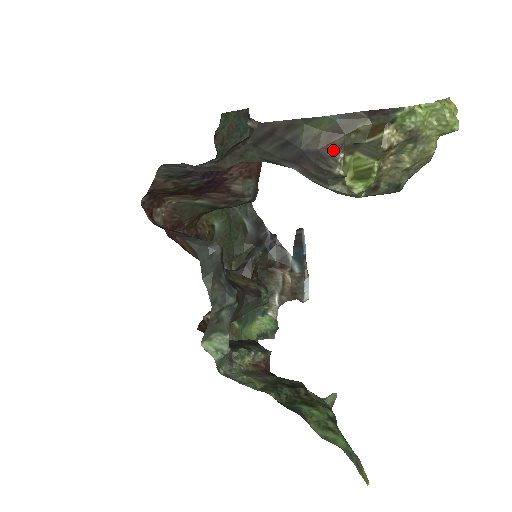
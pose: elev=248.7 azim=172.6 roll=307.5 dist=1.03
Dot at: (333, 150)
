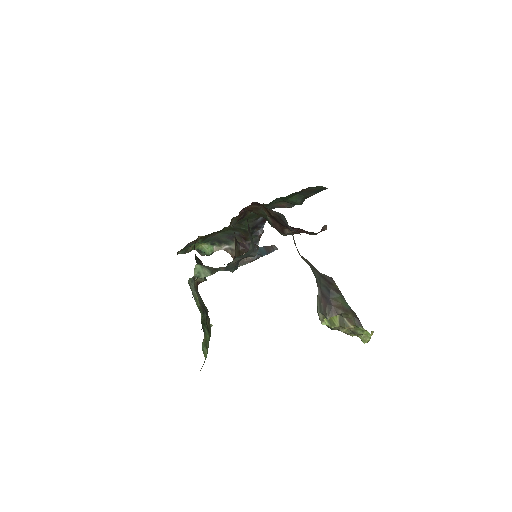
Dot at: (336, 312)
